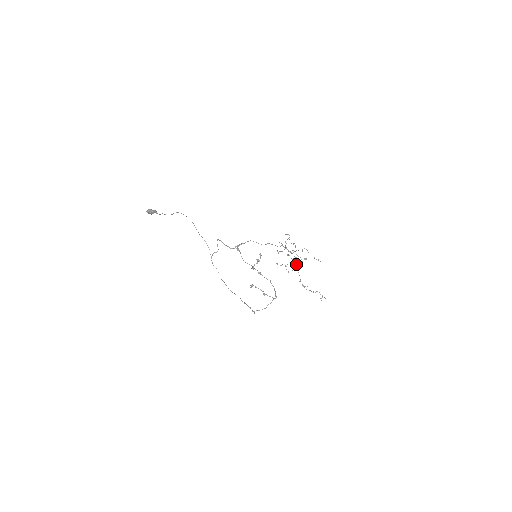
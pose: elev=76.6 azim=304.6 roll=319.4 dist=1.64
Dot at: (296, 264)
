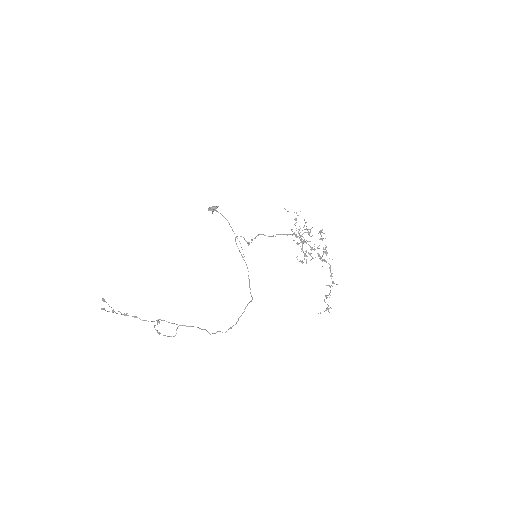
Dot at: (319, 255)
